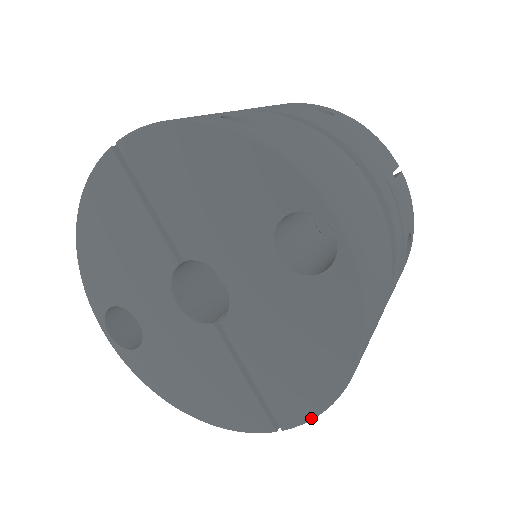
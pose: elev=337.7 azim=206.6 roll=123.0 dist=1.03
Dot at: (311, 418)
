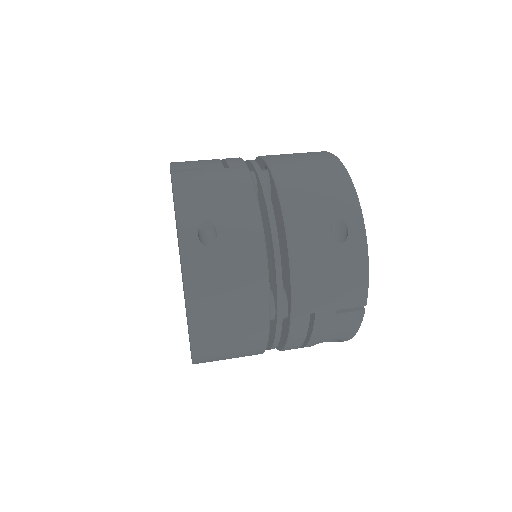
Dot at: occluded
